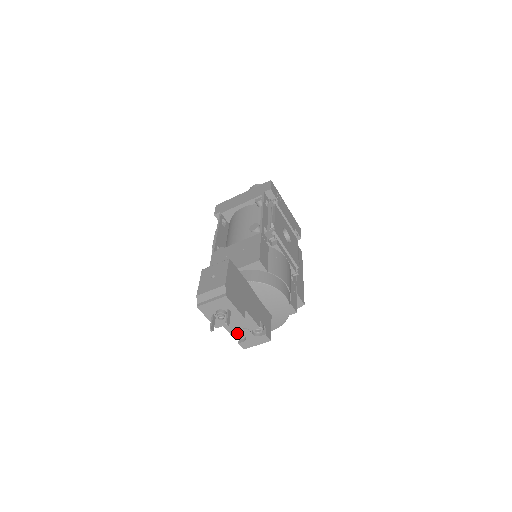
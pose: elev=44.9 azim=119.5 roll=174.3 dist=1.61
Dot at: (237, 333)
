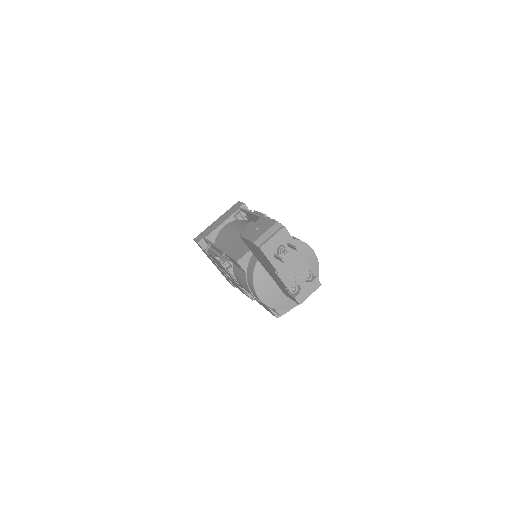
Dot at: (292, 283)
